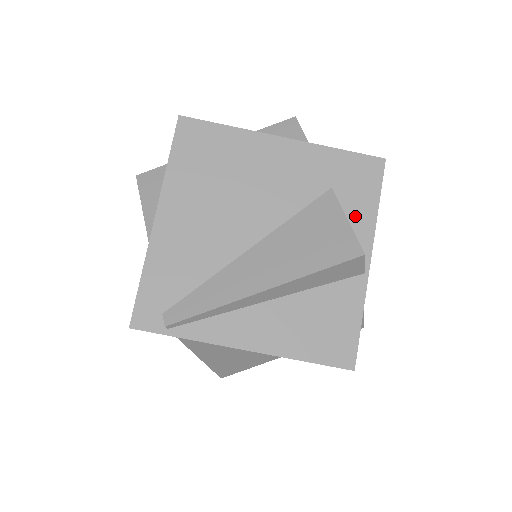
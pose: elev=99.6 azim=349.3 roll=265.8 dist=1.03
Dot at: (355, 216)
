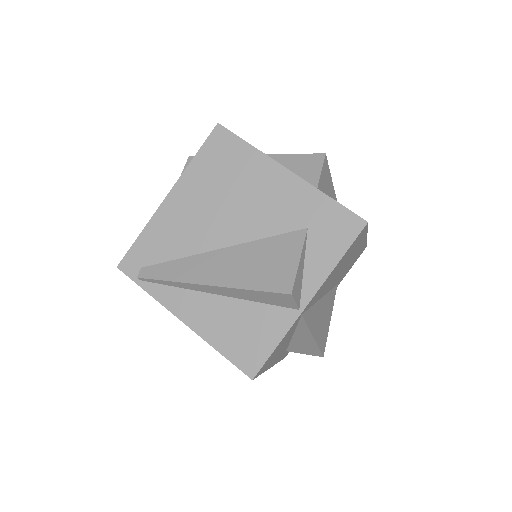
Dot at: (315, 260)
